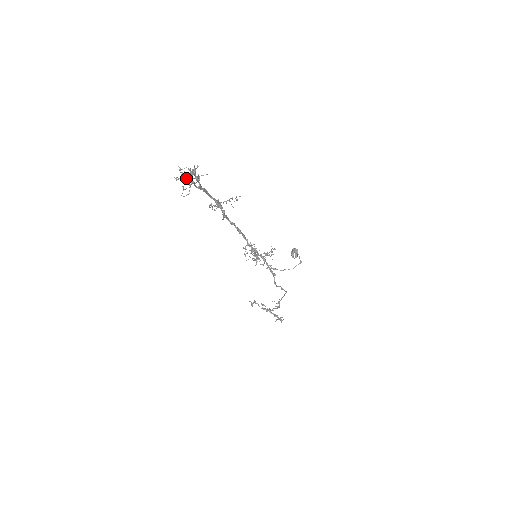
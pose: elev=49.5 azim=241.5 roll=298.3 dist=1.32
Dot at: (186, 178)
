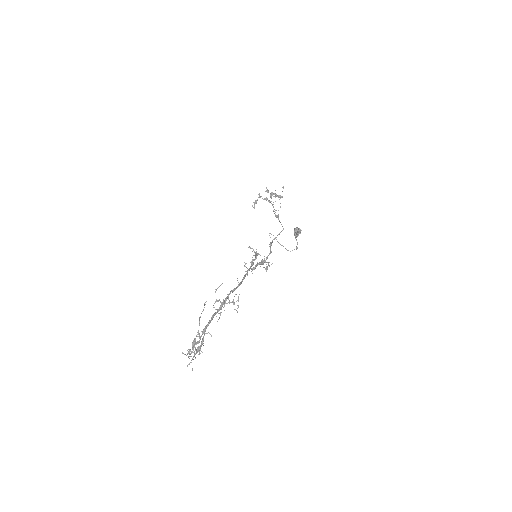
Dot at: occluded
